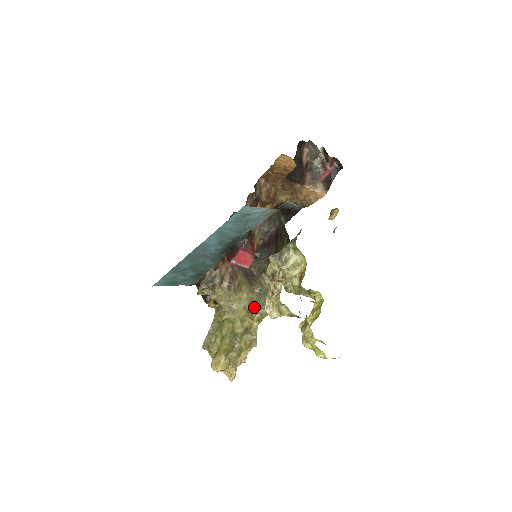
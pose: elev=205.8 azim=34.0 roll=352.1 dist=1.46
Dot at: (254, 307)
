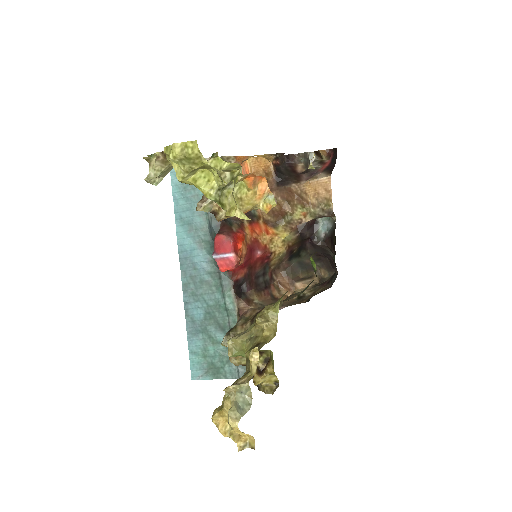
Dot at: occluded
